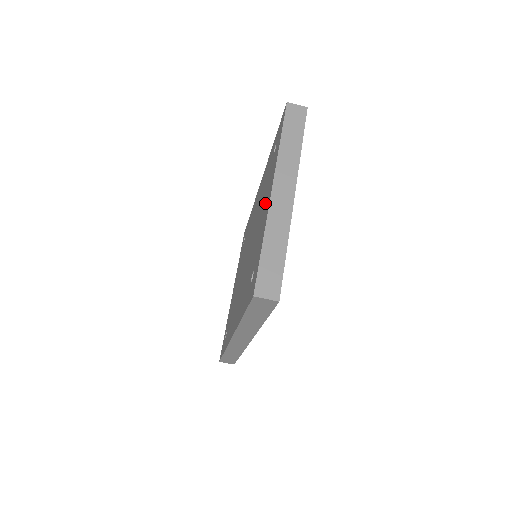
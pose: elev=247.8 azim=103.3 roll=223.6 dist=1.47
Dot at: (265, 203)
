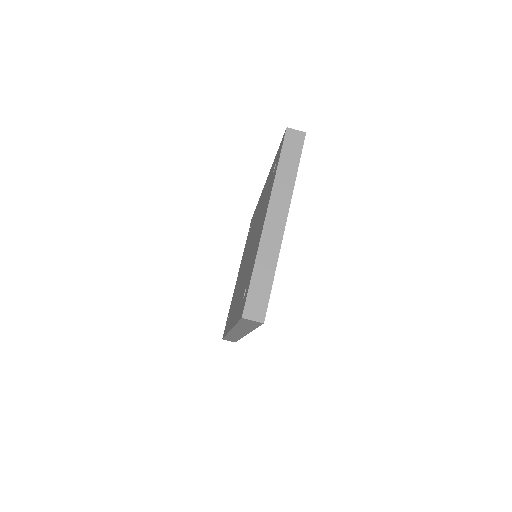
Dot at: (261, 223)
